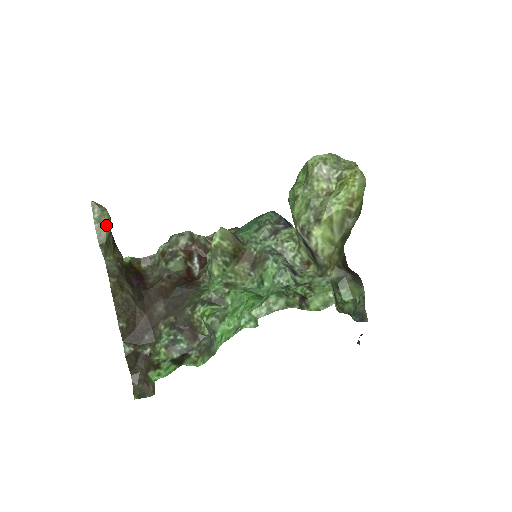
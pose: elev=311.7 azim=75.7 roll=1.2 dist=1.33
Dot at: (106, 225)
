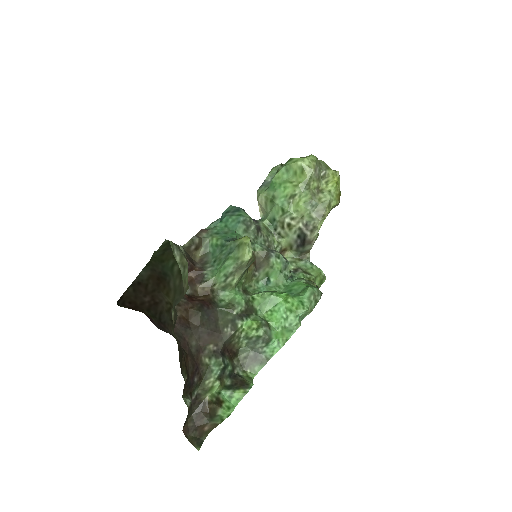
Dot at: (187, 267)
